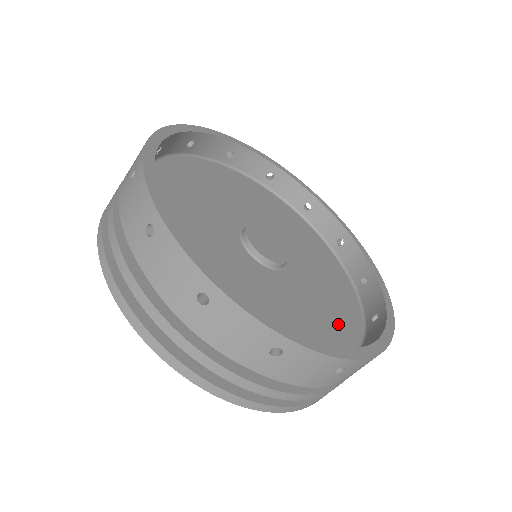
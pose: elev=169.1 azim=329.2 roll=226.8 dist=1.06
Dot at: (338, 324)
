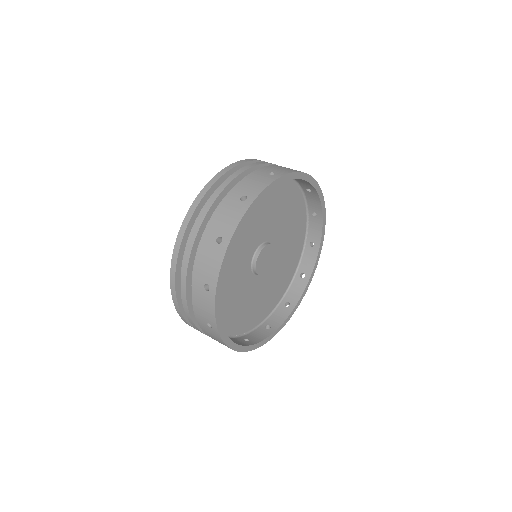
Dot at: (281, 285)
